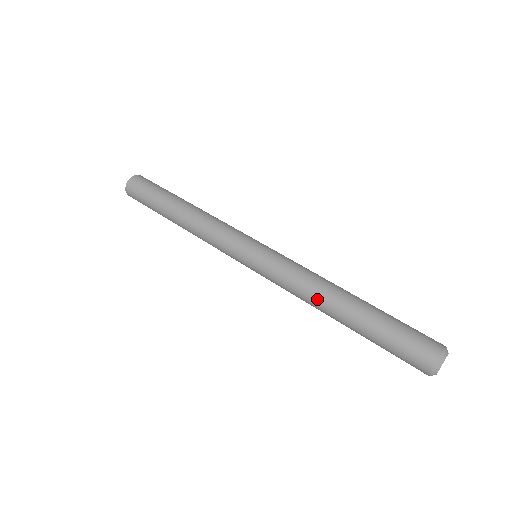
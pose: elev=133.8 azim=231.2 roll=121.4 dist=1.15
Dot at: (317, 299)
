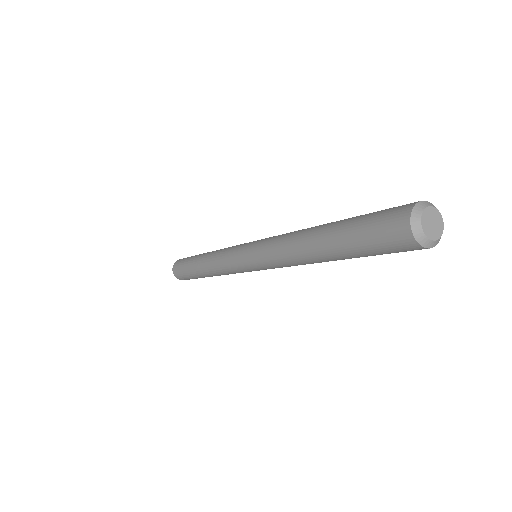
Dot at: (294, 245)
